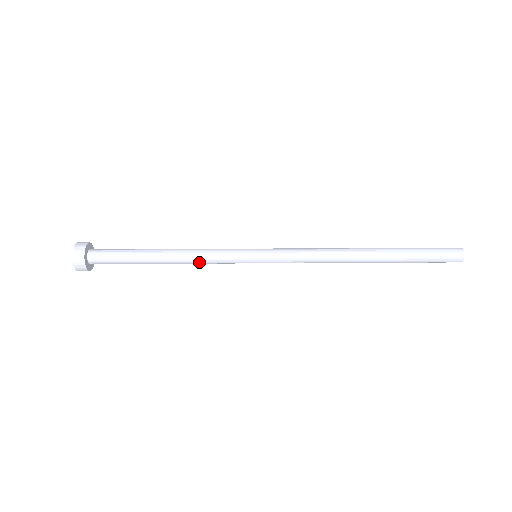
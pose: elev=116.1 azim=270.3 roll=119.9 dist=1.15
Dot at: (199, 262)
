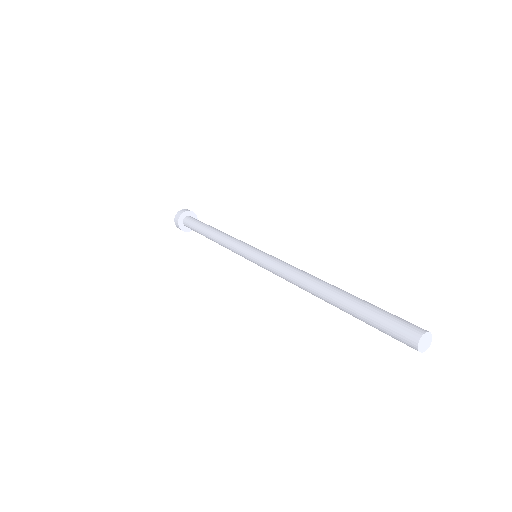
Dot at: (226, 237)
